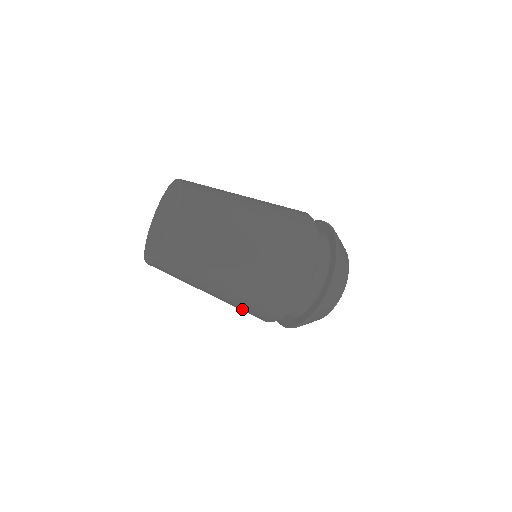
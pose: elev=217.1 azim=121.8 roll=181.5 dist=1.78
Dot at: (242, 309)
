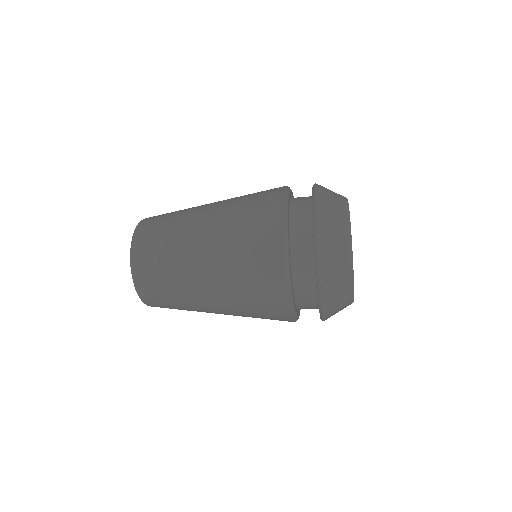
Dot at: (254, 314)
